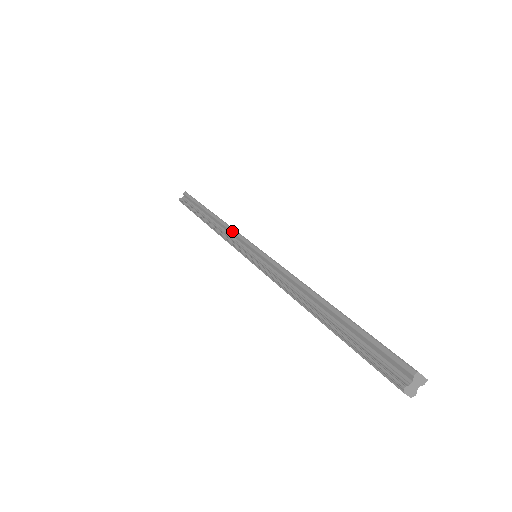
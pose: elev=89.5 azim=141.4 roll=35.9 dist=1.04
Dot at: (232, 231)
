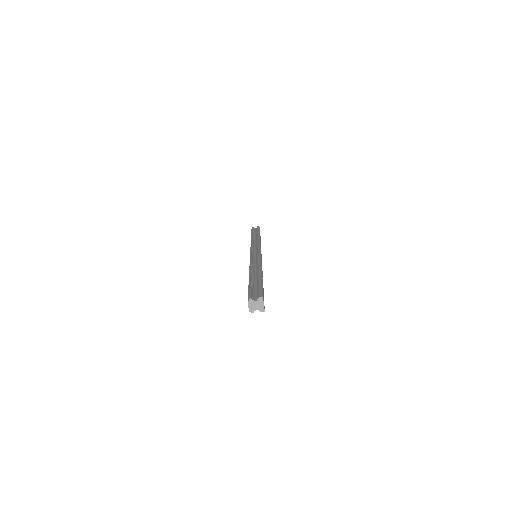
Dot at: (258, 243)
